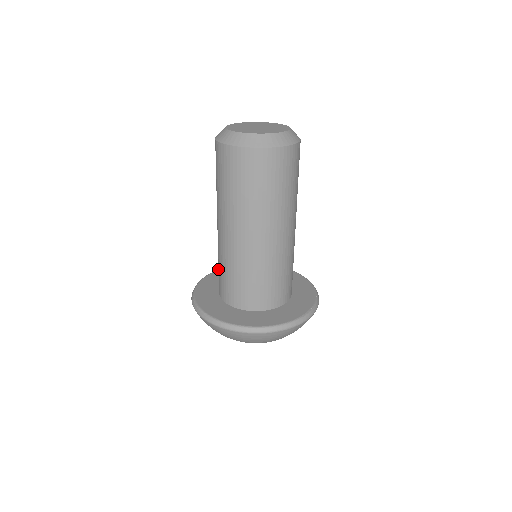
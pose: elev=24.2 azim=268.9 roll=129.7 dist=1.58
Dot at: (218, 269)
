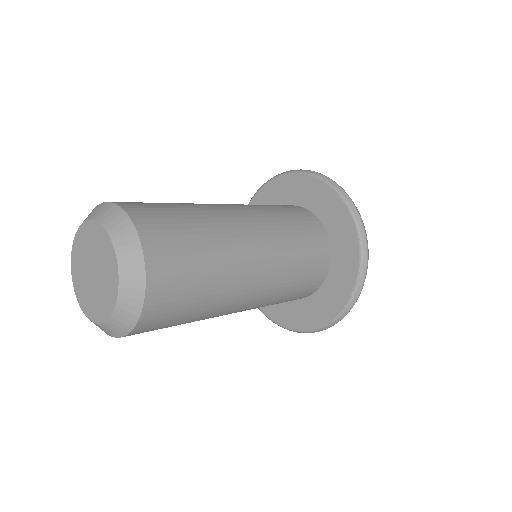
Dot at: occluded
